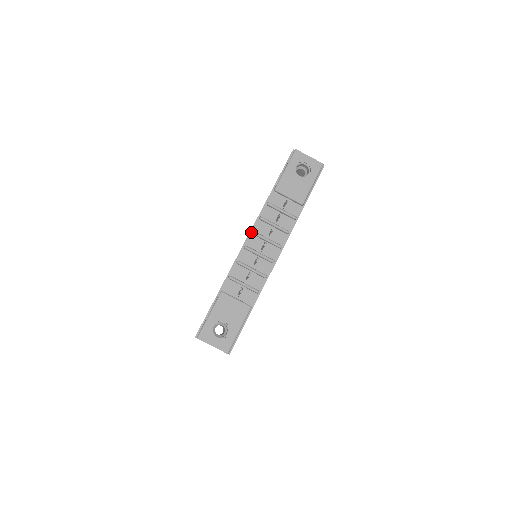
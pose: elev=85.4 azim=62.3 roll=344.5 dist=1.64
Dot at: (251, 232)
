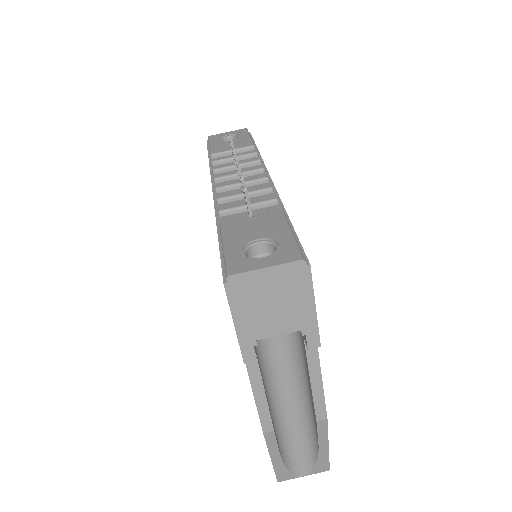
Dot at: (213, 183)
